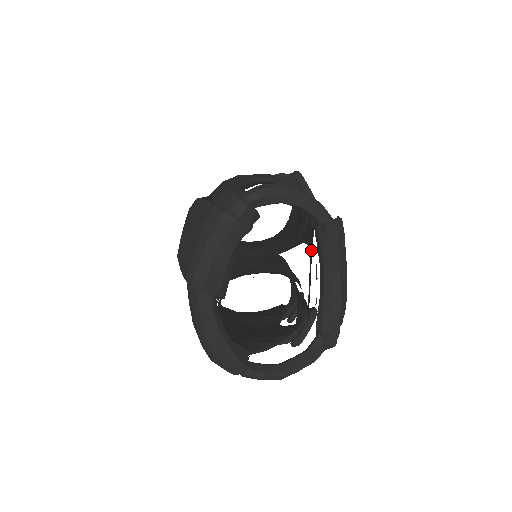
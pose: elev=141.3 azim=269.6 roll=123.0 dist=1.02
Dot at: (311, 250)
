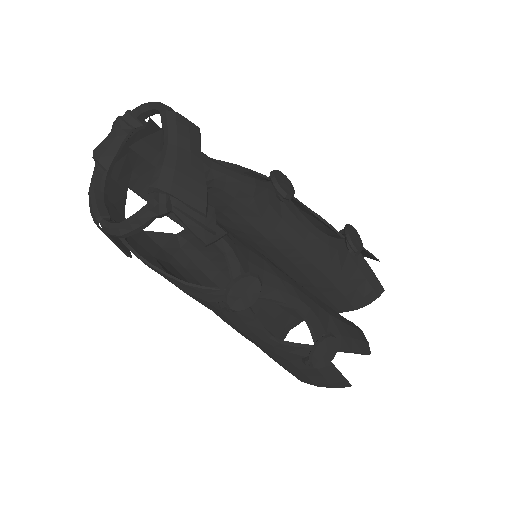
Dot at: occluded
